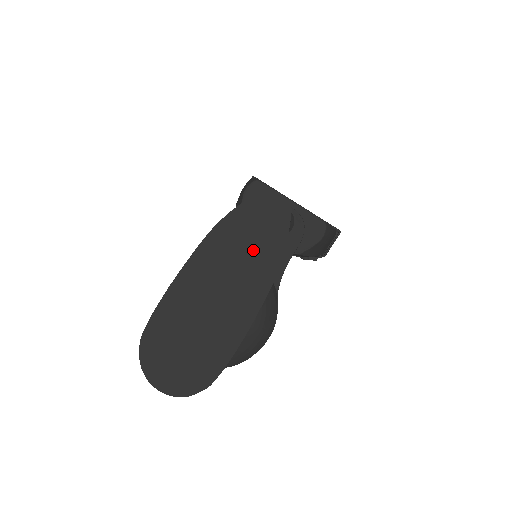
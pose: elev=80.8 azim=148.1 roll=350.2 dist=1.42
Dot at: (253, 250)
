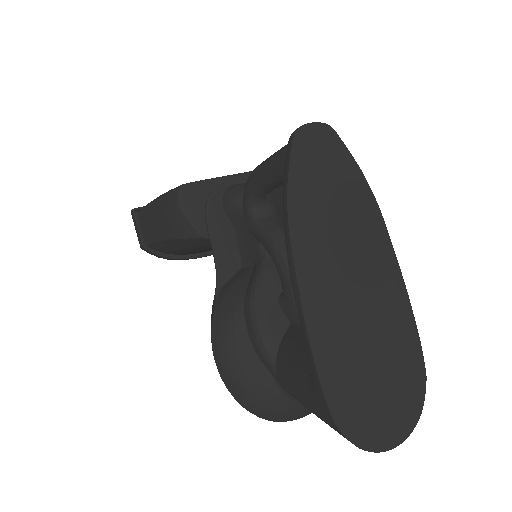
Dot at: (341, 204)
